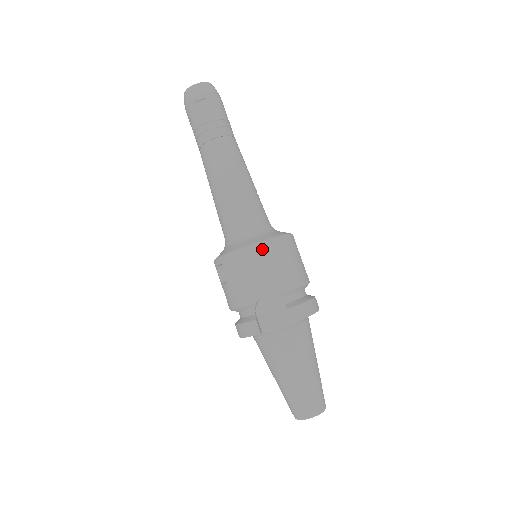
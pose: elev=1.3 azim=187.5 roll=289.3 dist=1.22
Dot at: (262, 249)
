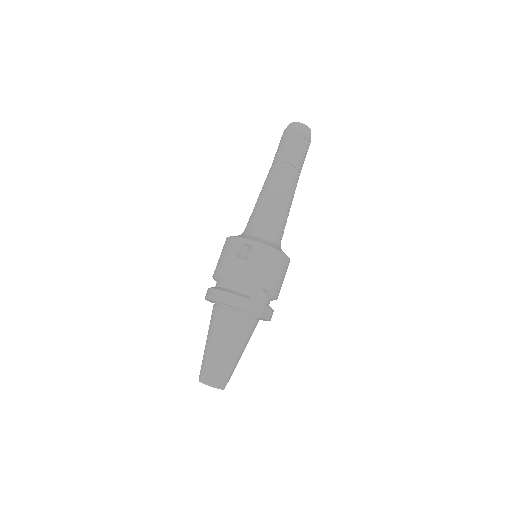
Dot at: (284, 260)
